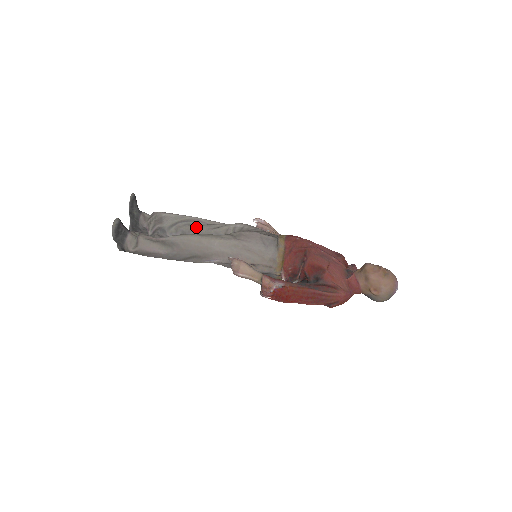
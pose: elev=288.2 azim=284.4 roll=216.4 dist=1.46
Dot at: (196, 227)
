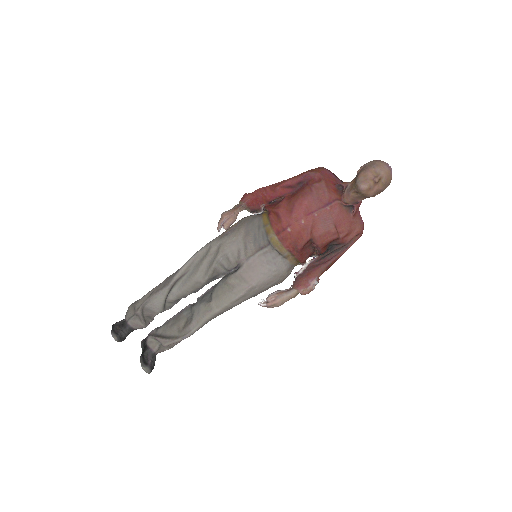
Dot at: (187, 290)
